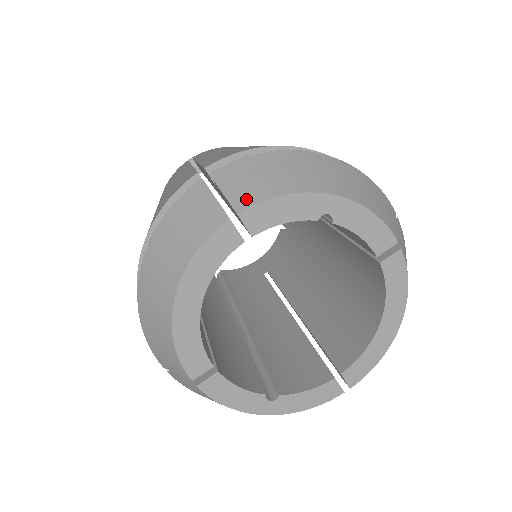
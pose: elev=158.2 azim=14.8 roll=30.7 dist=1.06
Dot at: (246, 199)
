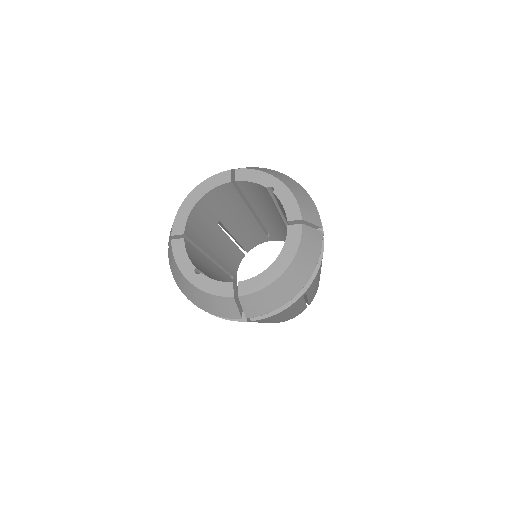
Dot at: (243, 168)
